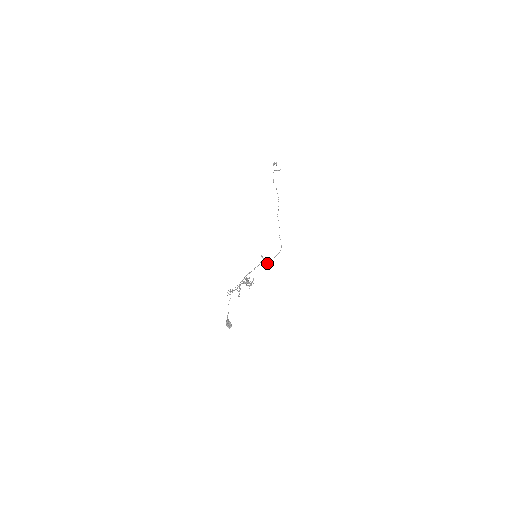
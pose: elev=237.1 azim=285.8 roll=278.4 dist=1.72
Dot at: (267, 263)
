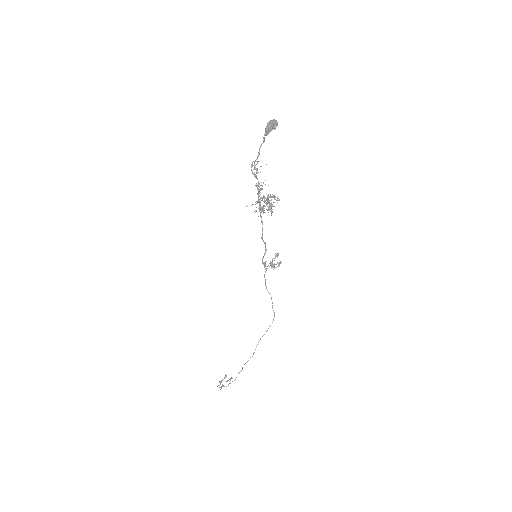
Dot at: occluded
